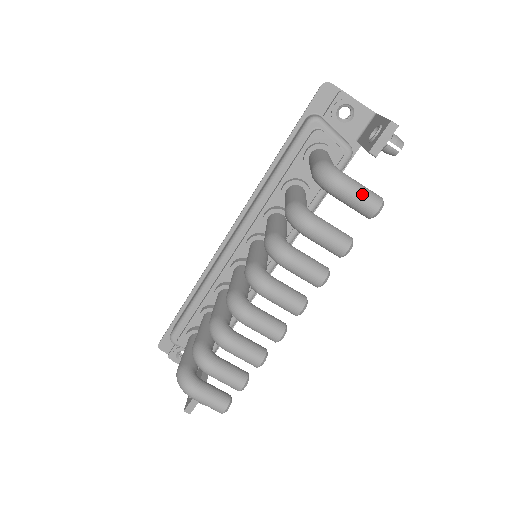
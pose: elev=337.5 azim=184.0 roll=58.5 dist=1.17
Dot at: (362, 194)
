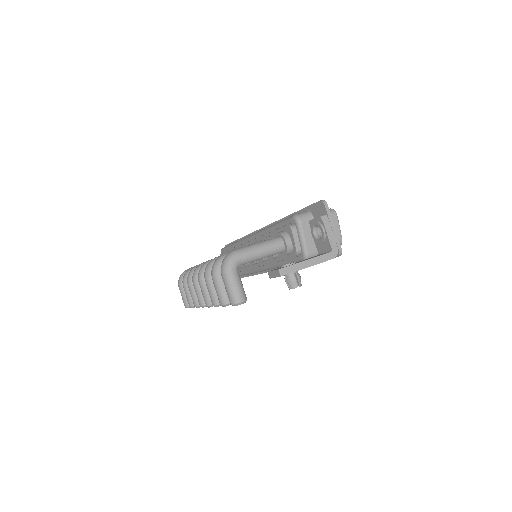
Dot at: (229, 289)
